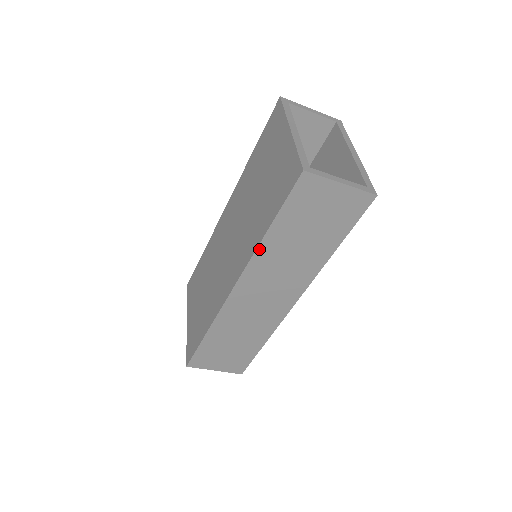
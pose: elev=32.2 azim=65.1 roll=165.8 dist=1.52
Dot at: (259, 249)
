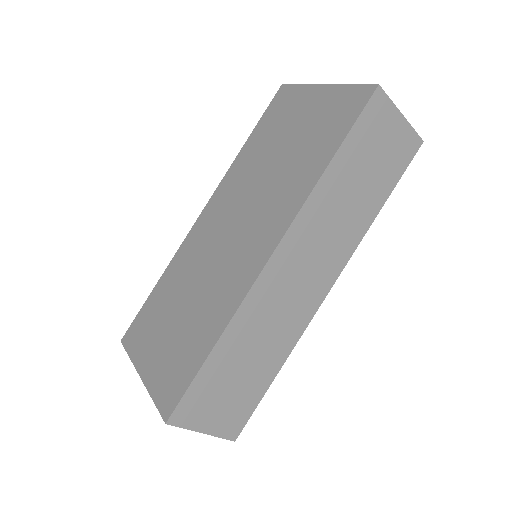
Dot at: (316, 189)
